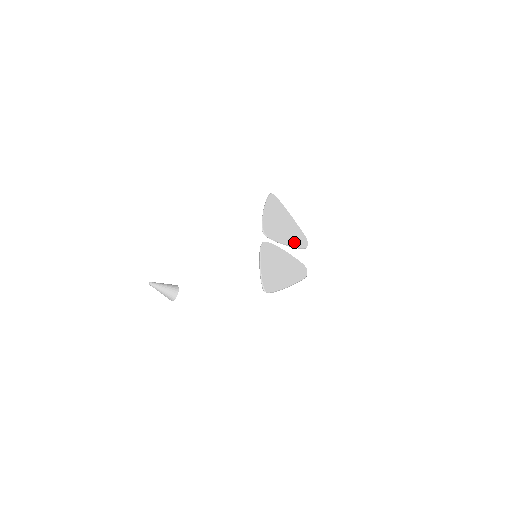
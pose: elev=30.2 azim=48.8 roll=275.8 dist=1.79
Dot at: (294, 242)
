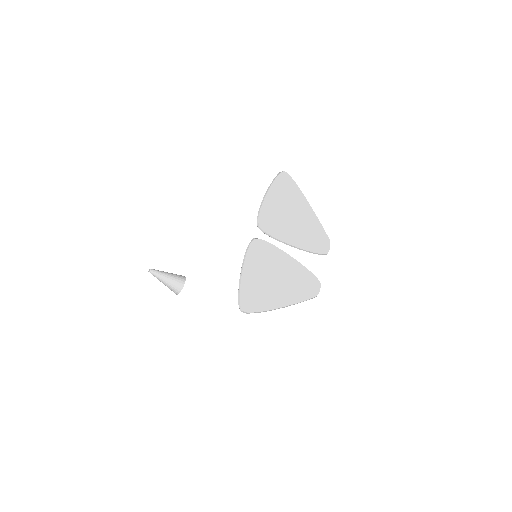
Dot at: (307, 243)
